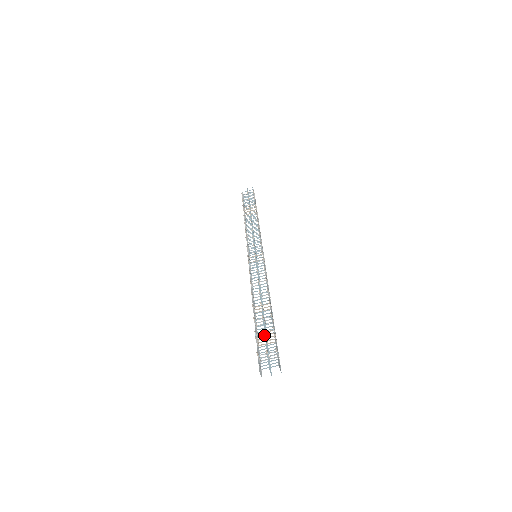
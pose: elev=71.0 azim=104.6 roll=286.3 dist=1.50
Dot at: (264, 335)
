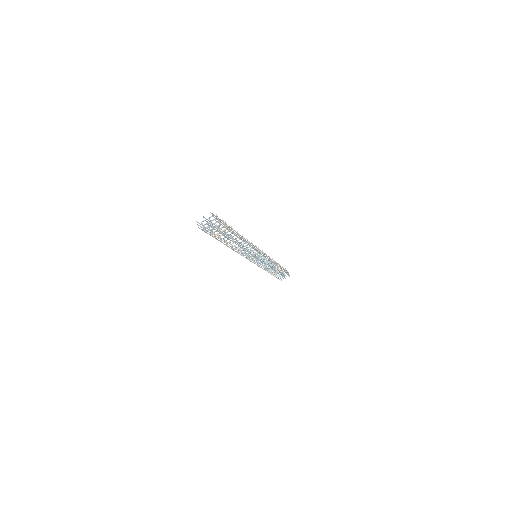
Dot at: occluded
